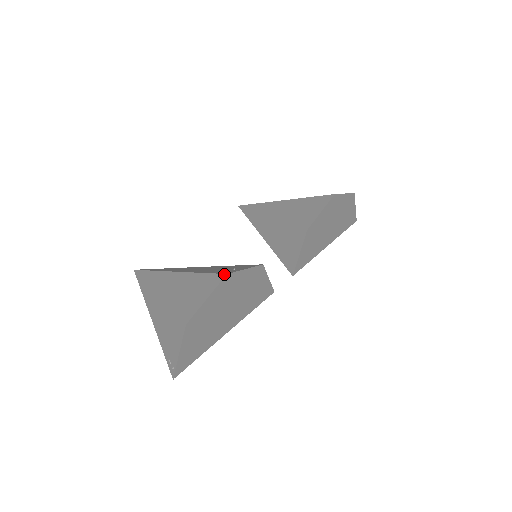
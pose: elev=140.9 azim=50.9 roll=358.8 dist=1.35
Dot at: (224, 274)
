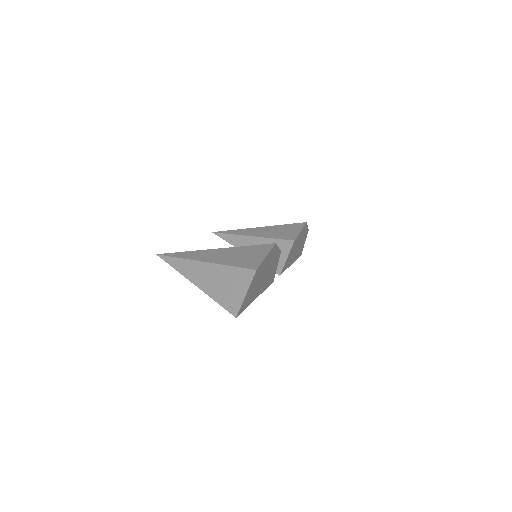
Dot at: (273, 243)
